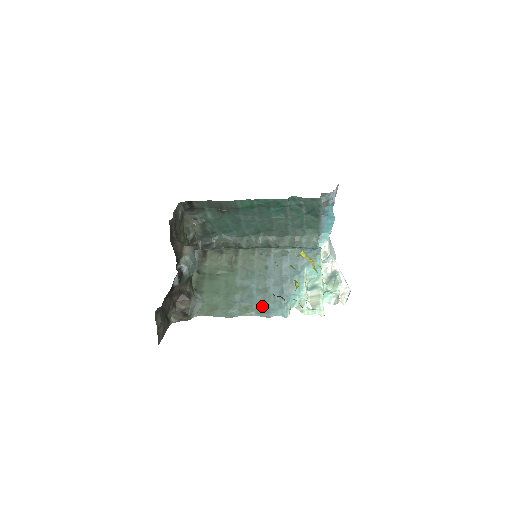
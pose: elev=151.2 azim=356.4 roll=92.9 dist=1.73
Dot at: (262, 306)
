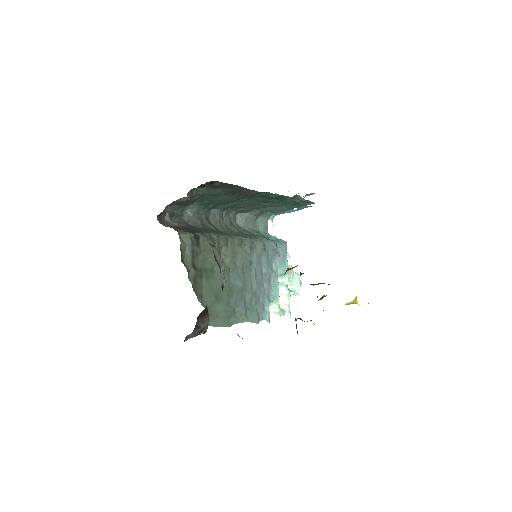
Dot at: (251, 310)
